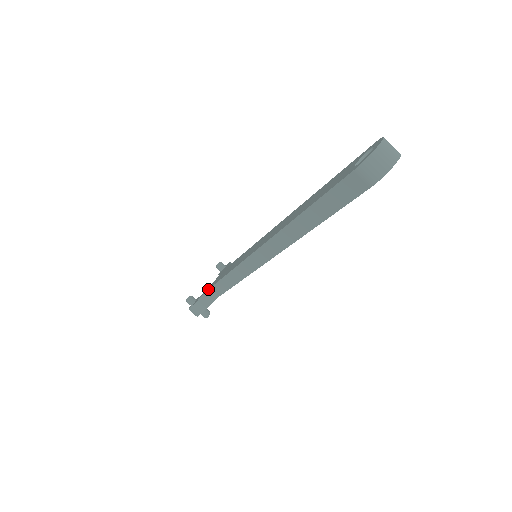
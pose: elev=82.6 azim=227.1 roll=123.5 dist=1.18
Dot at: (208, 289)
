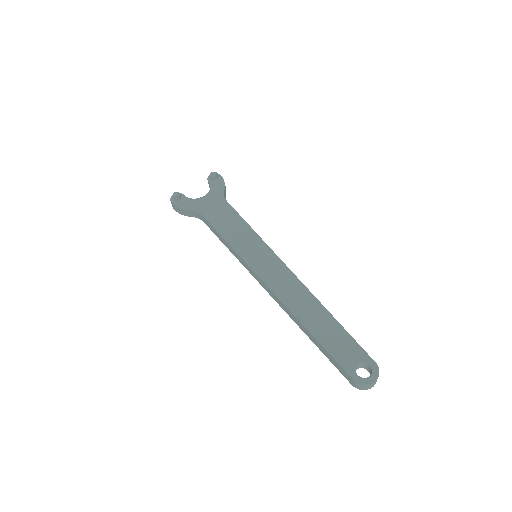
Dot at: (199, 213)
